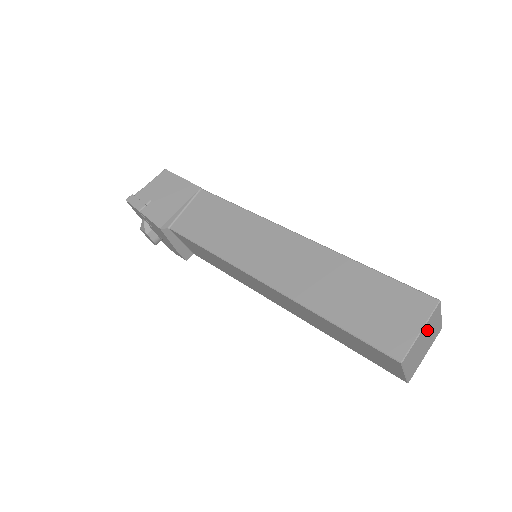
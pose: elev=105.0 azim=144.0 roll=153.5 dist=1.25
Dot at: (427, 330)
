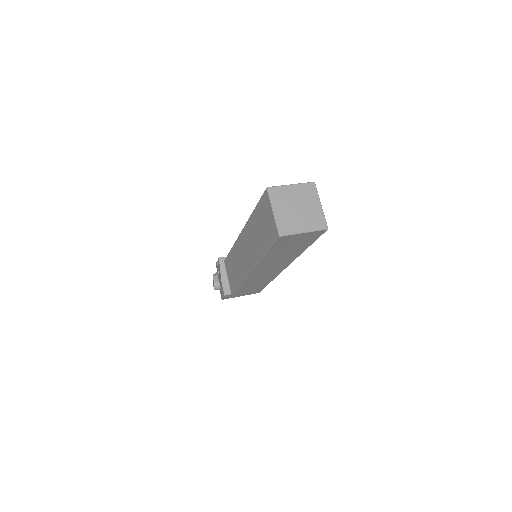
Dot at: (300, 196)
